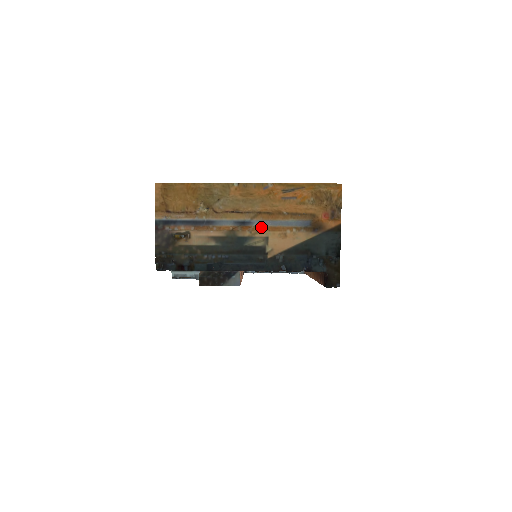
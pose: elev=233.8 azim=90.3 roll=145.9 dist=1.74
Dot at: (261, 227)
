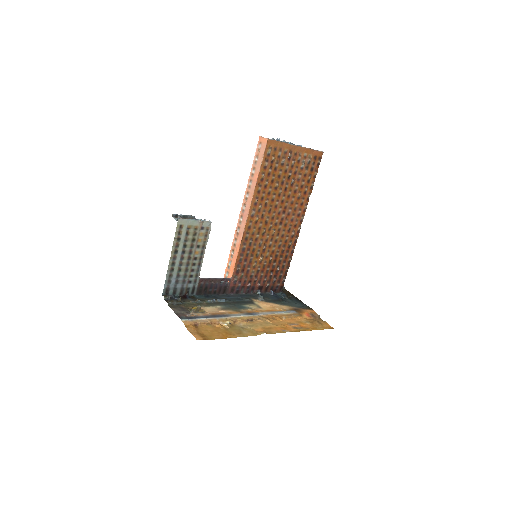
Dot at: (261, 312)
